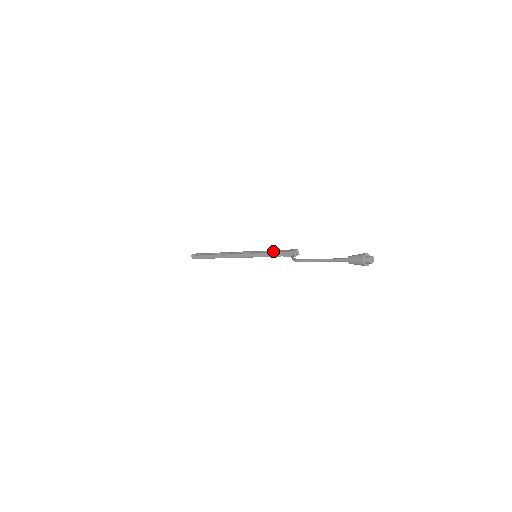
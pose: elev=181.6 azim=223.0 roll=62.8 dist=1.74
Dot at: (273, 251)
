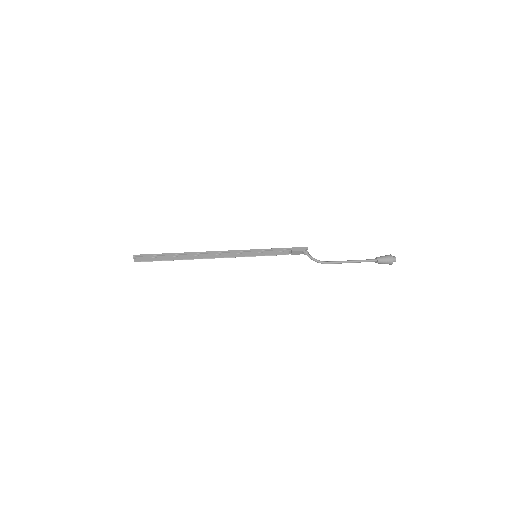
Dot at: (278, 250)
